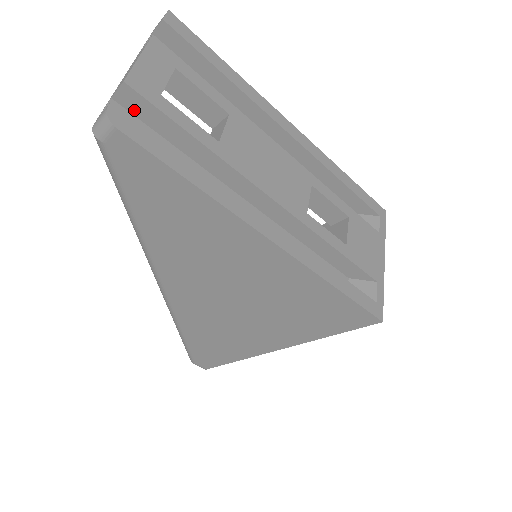
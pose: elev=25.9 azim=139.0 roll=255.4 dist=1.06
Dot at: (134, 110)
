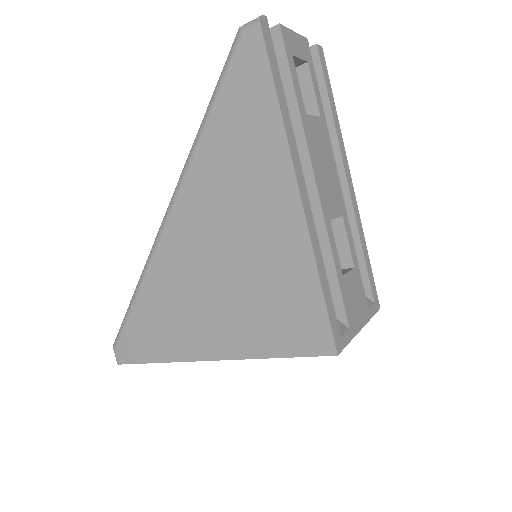
Dot at: occluded
